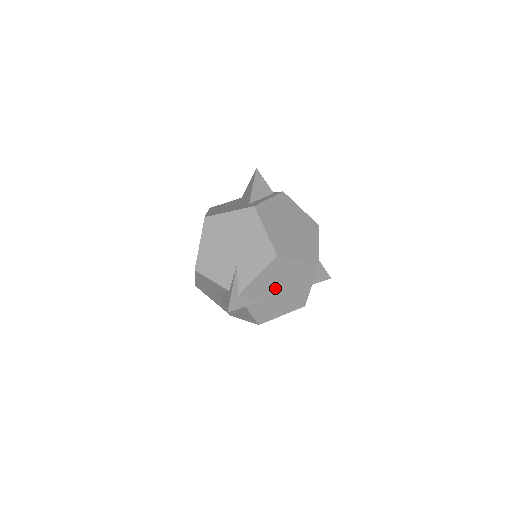
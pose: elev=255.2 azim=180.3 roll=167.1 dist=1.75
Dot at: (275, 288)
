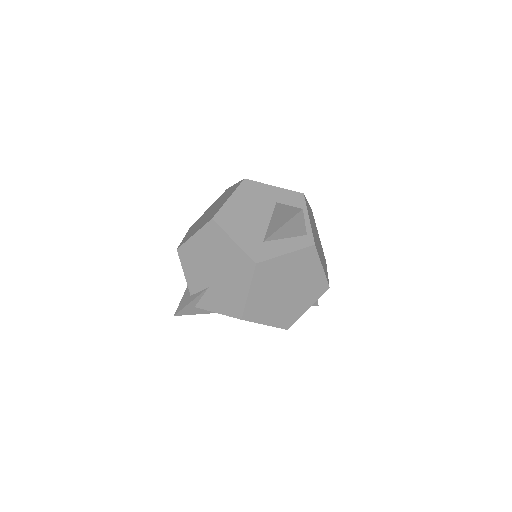
Dot at: occluded
